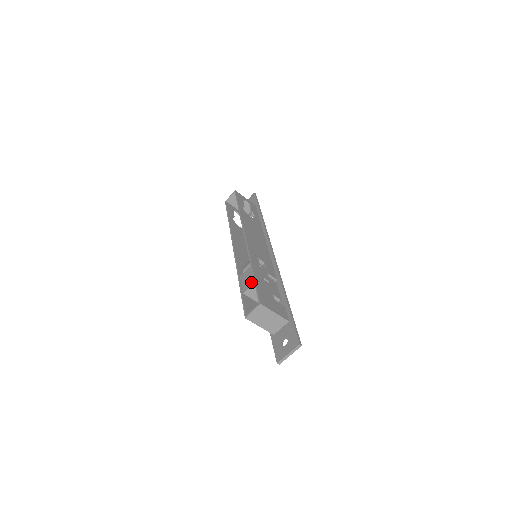
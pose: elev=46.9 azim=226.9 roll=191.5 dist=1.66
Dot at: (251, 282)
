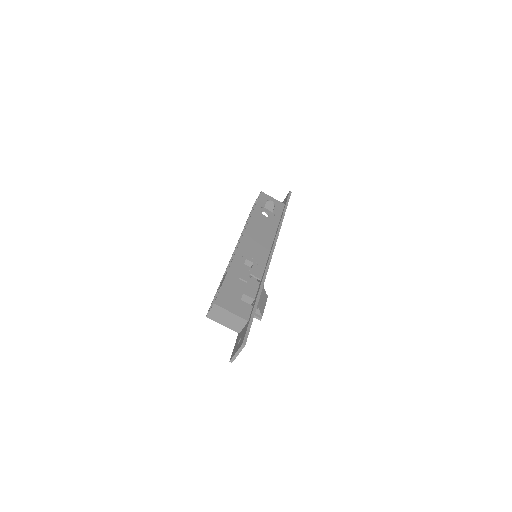
Dot at: (222, 282)
